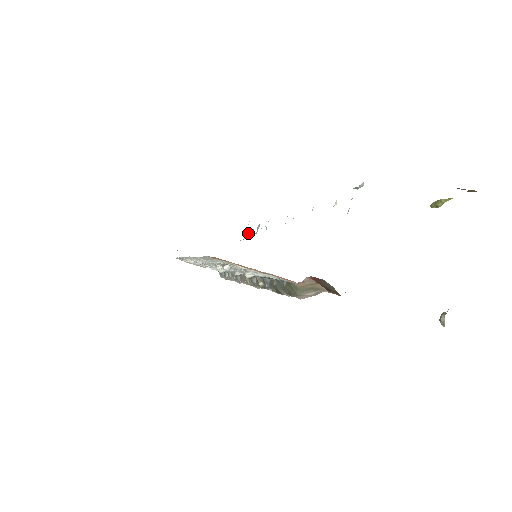
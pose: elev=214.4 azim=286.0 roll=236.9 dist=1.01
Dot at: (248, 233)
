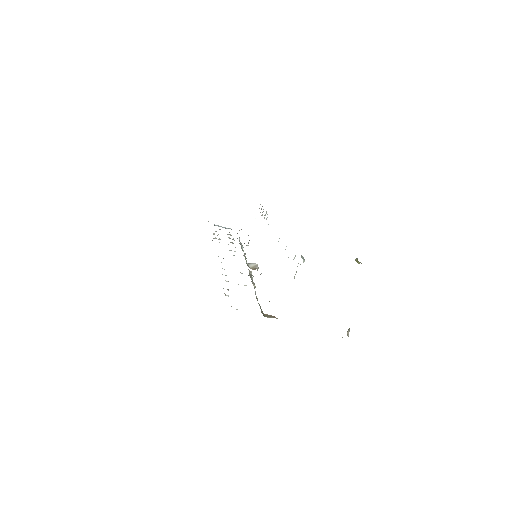
Dot at: occluded
